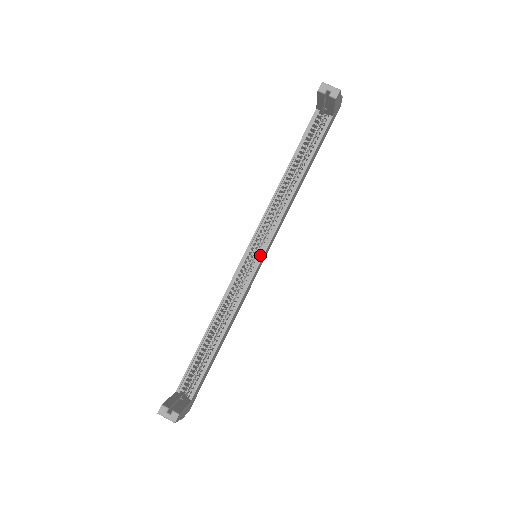
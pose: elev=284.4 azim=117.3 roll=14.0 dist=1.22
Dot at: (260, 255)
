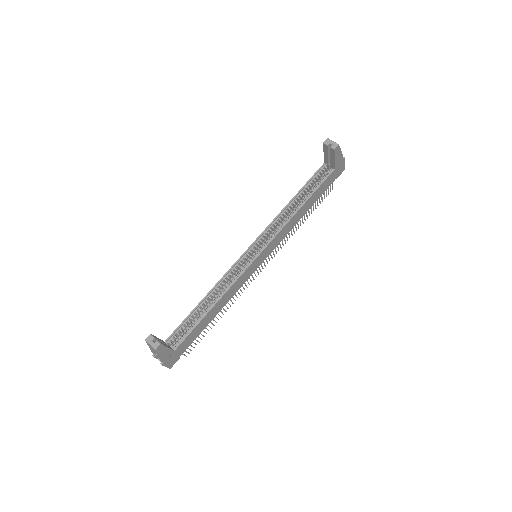
Dot at: (258, 253)
